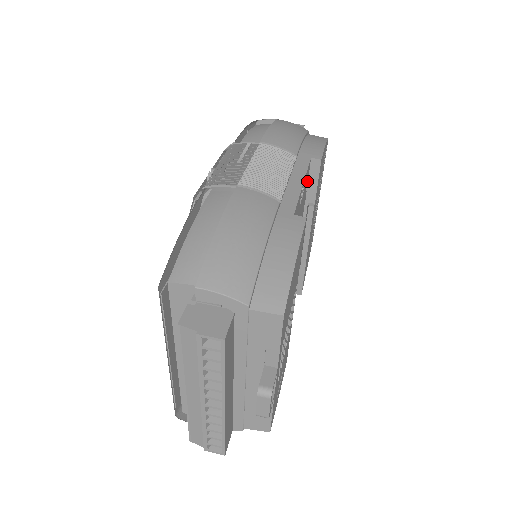
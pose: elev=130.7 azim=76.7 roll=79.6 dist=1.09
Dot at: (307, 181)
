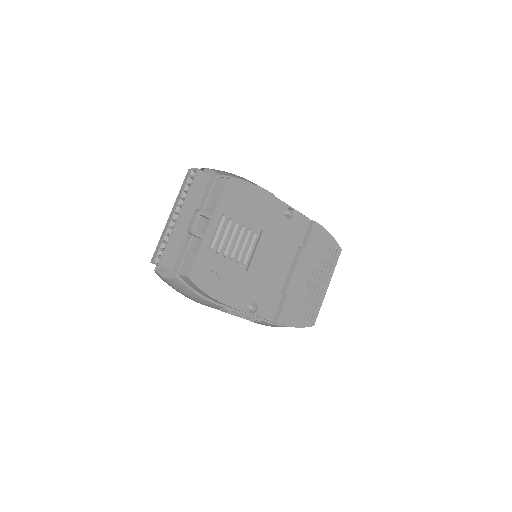
Dot at: (303, 228)
